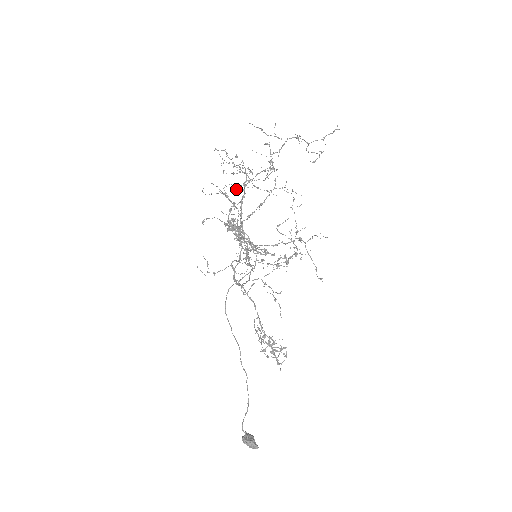
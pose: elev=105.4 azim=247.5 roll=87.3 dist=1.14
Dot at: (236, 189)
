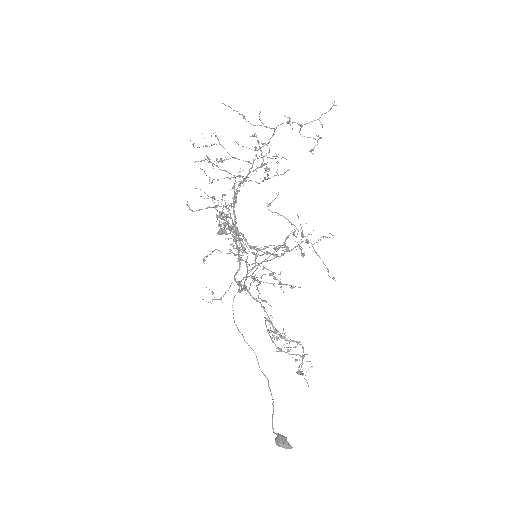
Dot at: (212, 164)
